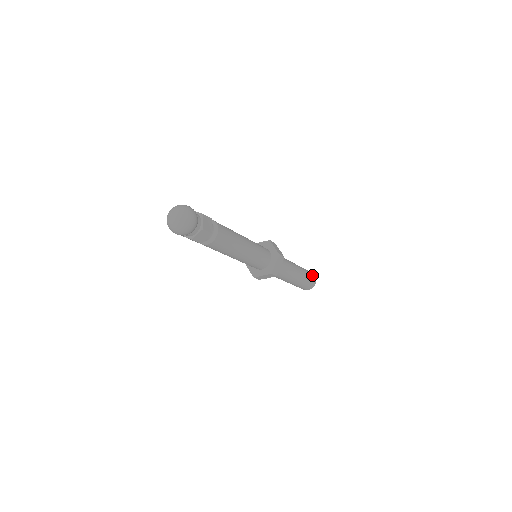
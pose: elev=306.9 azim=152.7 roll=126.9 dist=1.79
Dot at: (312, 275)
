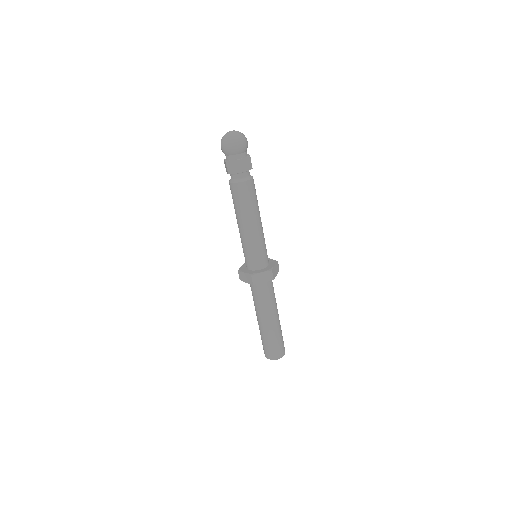
Dot at: occluded
